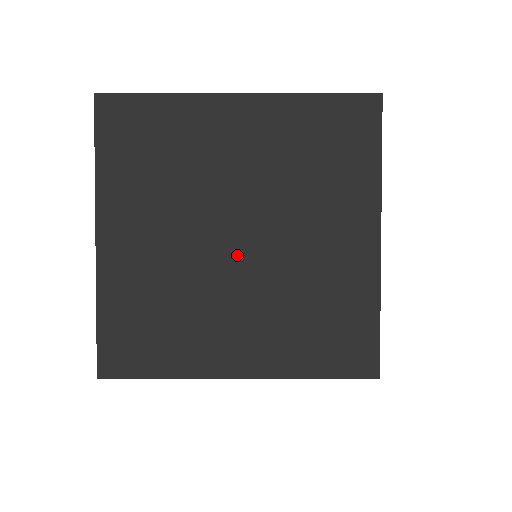
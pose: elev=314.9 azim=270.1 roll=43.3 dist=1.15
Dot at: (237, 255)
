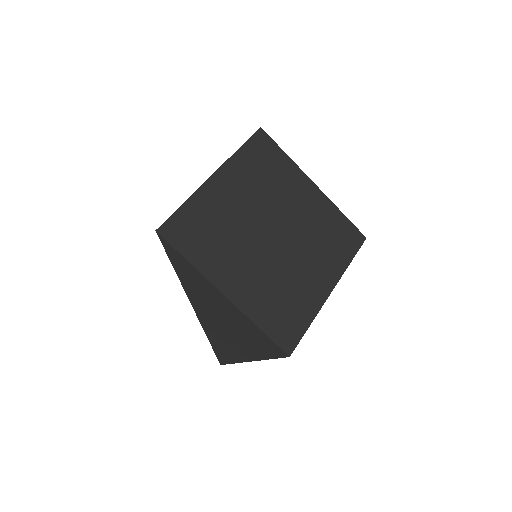
Dot at: (281, 243)
